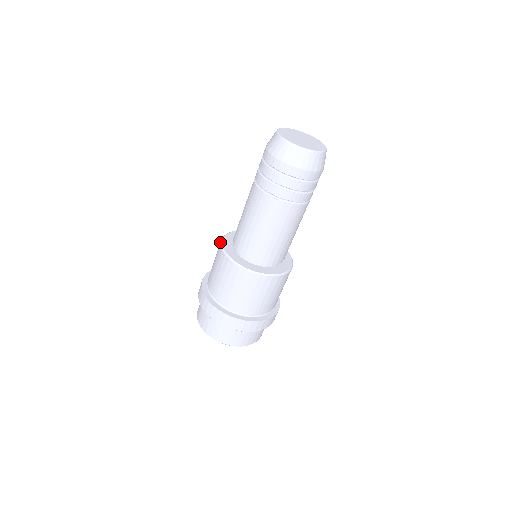
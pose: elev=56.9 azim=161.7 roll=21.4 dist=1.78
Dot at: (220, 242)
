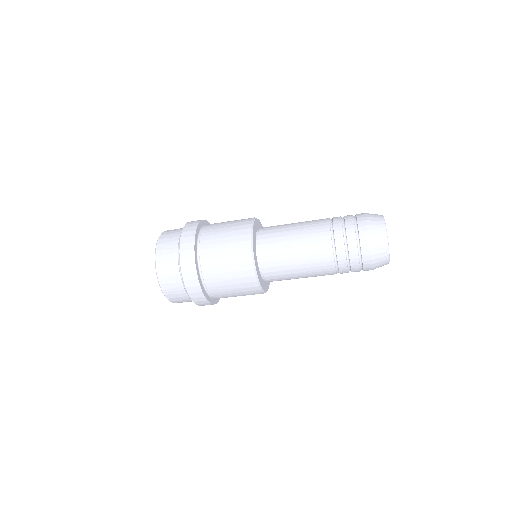
Dot at: (251, 265)
